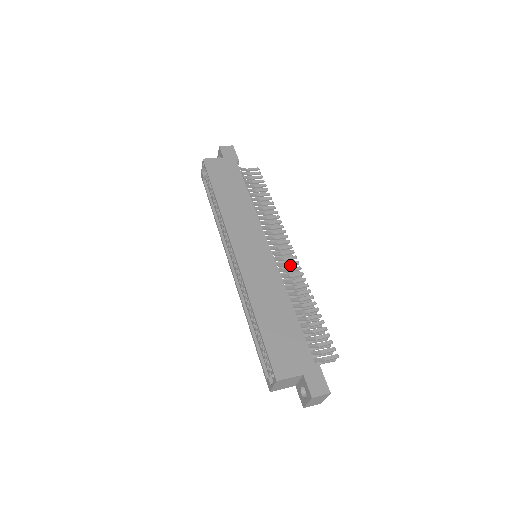
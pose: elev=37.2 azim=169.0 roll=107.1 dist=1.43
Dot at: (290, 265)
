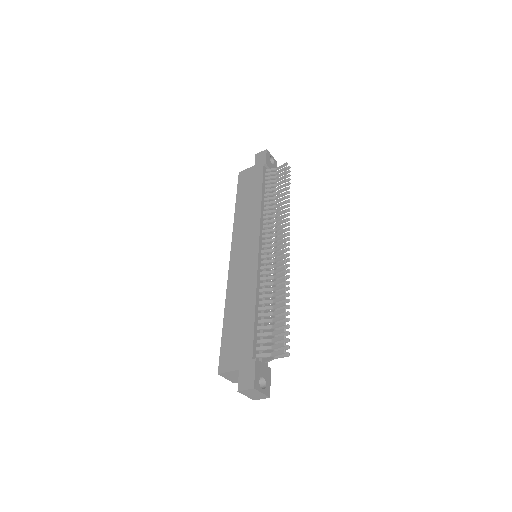
Dot at: (278, 260)
